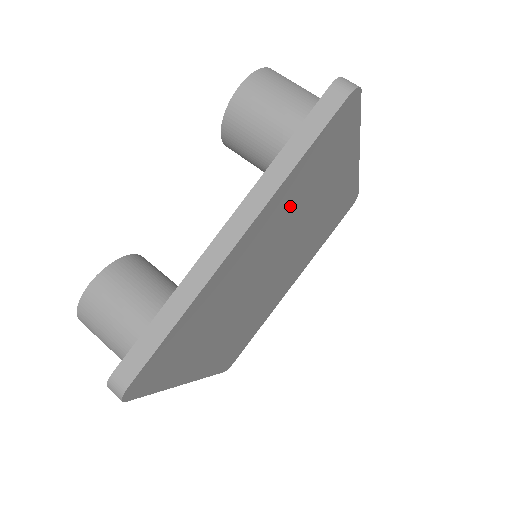
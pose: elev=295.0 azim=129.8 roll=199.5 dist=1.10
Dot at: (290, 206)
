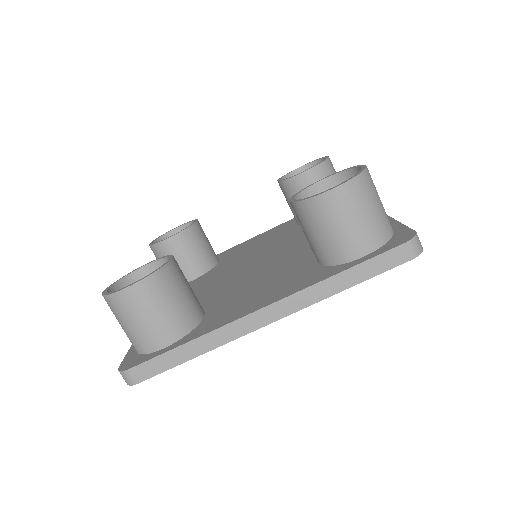
Dot at: occluded
